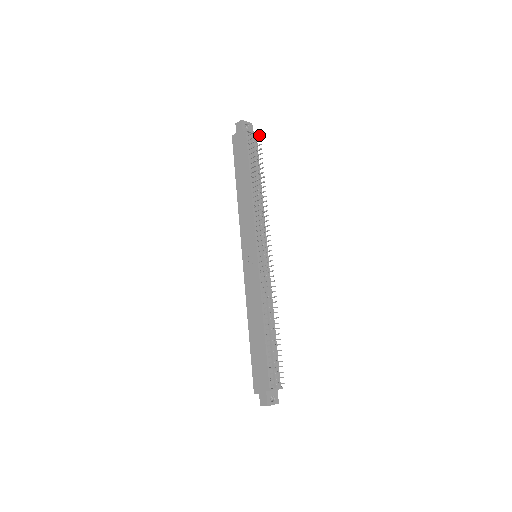
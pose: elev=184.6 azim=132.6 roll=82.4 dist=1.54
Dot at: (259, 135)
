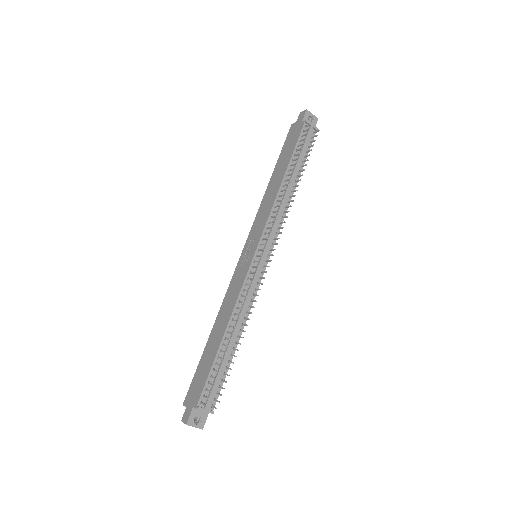
Dot at: (318, 130)
